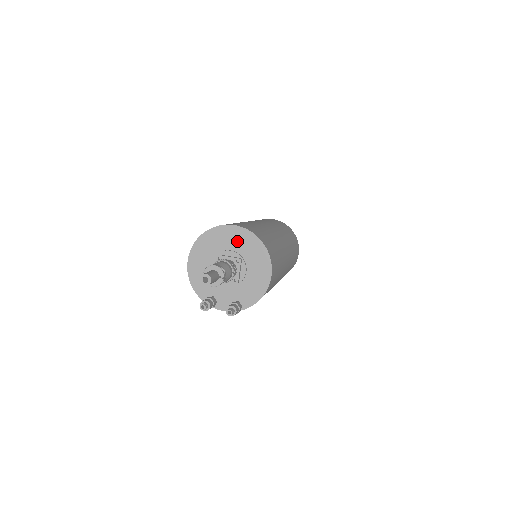
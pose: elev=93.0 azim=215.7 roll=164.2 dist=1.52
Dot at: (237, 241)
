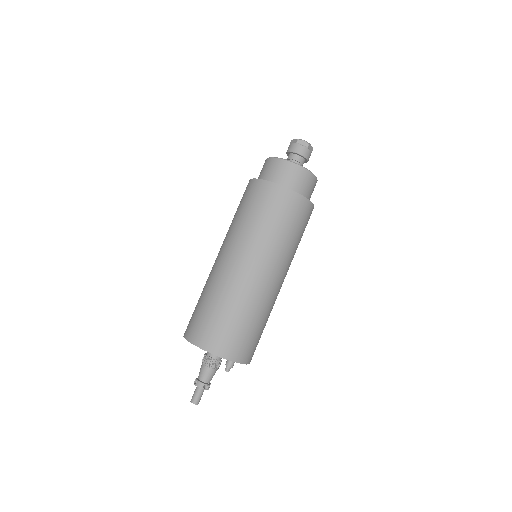
Dot at: occluded
